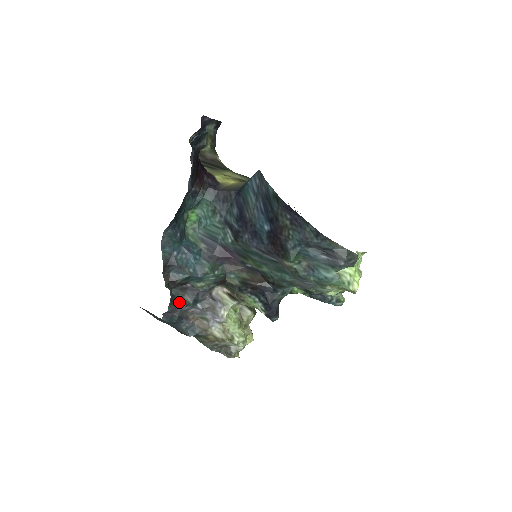
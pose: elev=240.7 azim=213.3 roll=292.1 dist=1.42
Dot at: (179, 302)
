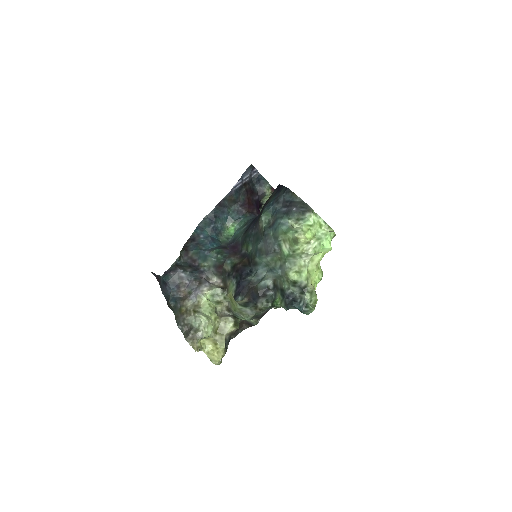
Dot at: (181, 268)
